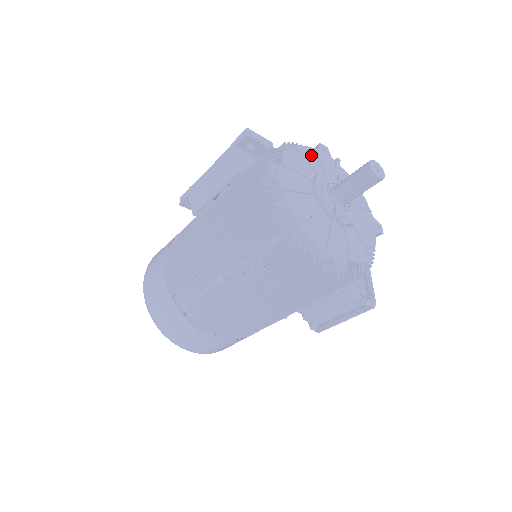
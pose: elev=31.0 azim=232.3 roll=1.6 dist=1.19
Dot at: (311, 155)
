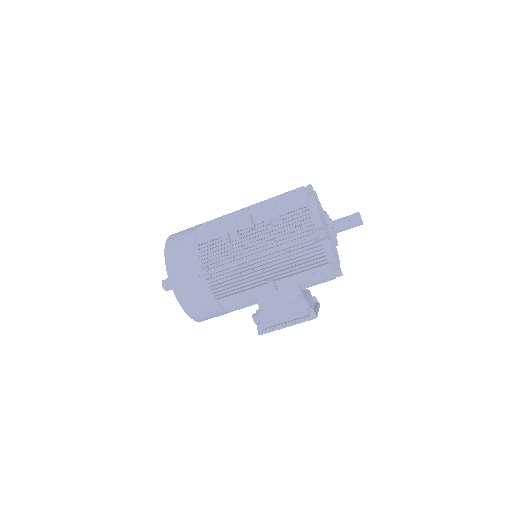
Dot at: occluded
